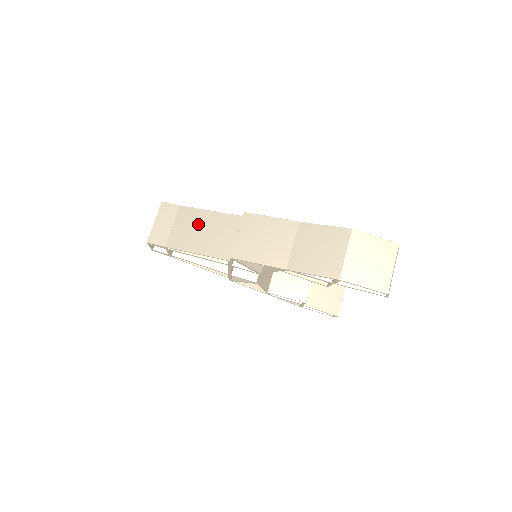
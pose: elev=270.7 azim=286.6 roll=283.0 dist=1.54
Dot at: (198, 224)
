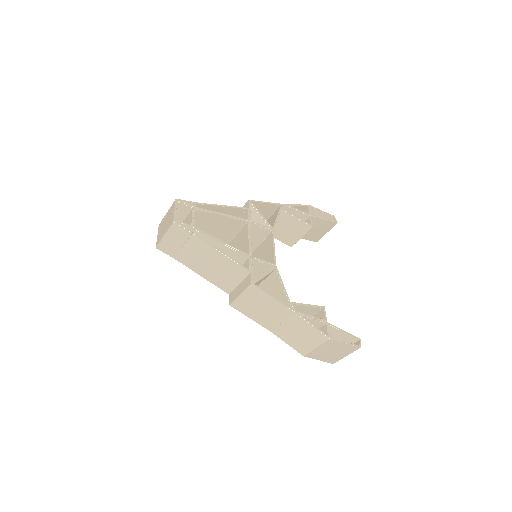
Dot at: (207, 257)
